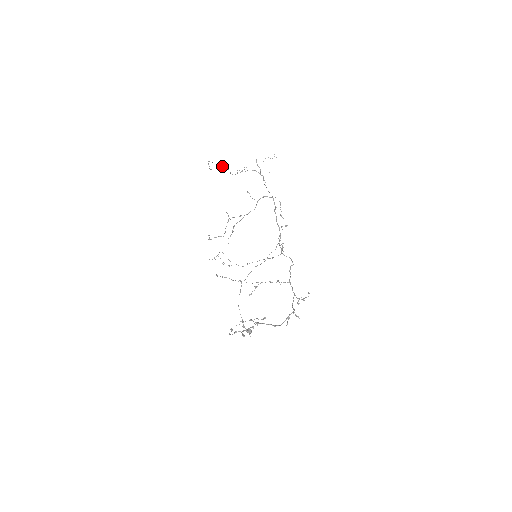
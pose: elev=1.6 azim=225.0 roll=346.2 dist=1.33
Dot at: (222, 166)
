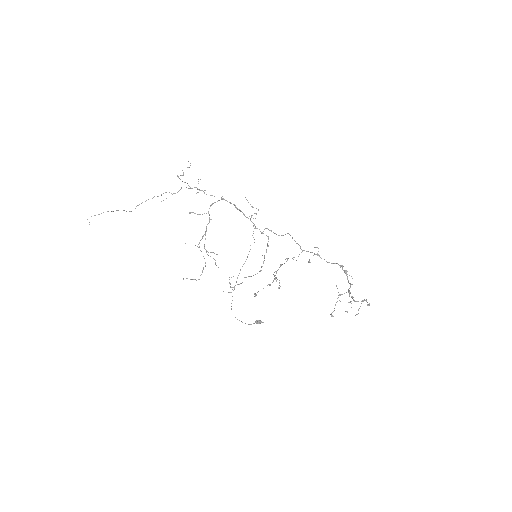
Dot at: (113, 211)
